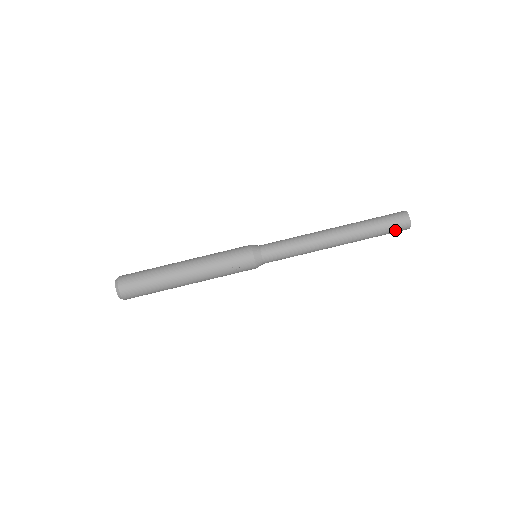
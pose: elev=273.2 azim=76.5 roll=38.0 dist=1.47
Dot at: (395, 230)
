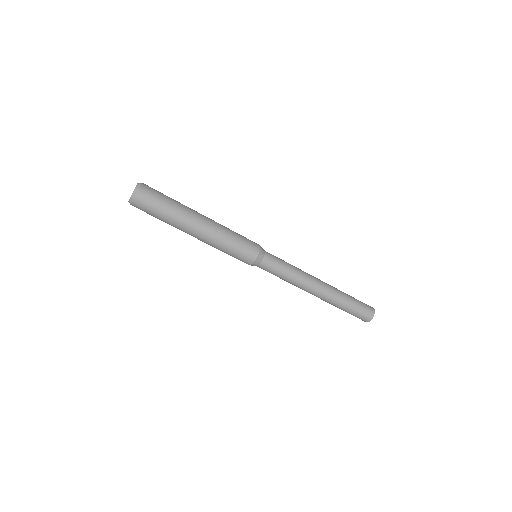
Dot at: (360, 315)
